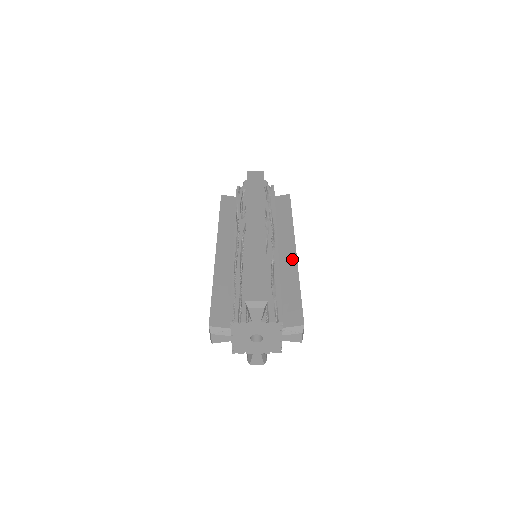
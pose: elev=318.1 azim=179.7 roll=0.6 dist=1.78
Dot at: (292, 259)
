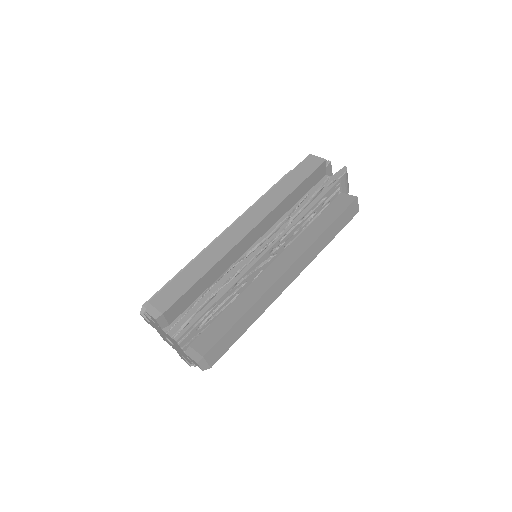
Dot at: (272, 279)
